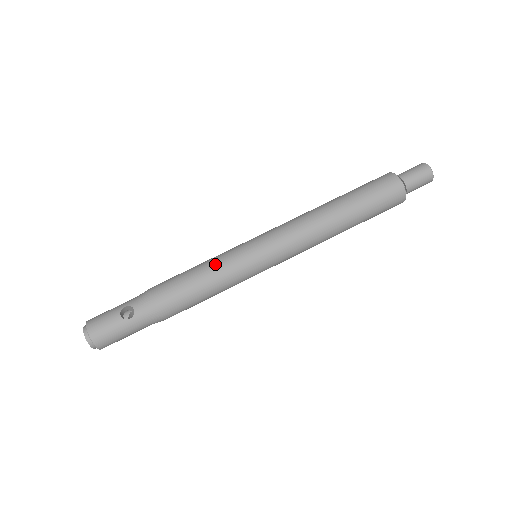
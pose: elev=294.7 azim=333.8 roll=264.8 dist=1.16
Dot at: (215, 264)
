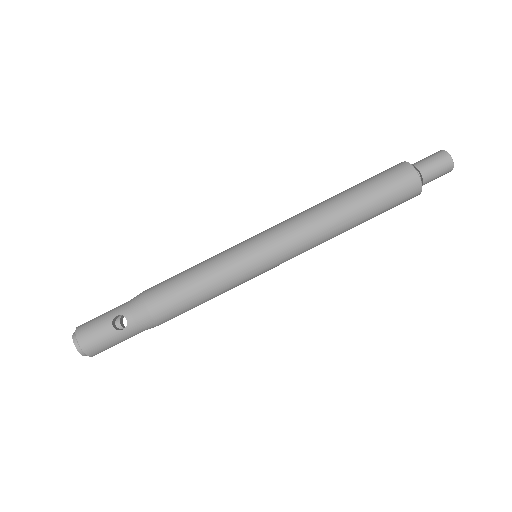
Dot at: (213, 270)
